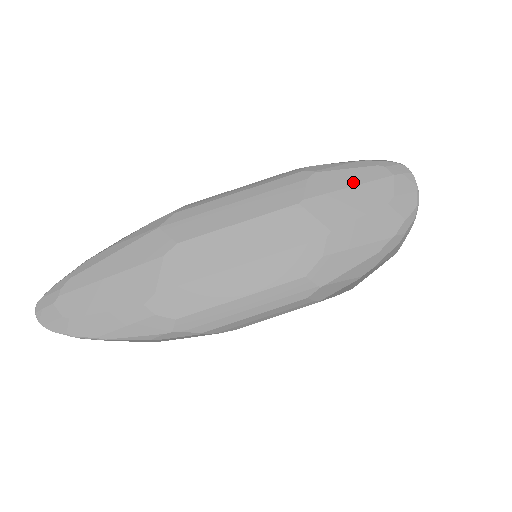
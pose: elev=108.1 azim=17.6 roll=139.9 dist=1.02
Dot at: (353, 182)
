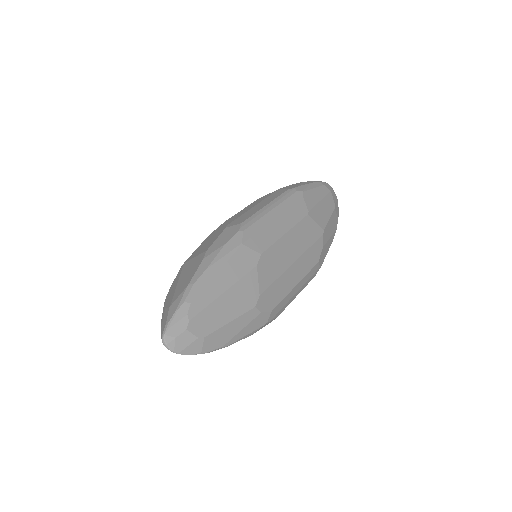
Dot at: (320, 197)
